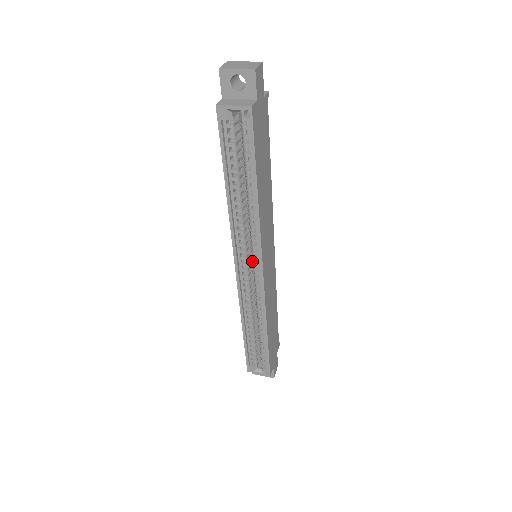
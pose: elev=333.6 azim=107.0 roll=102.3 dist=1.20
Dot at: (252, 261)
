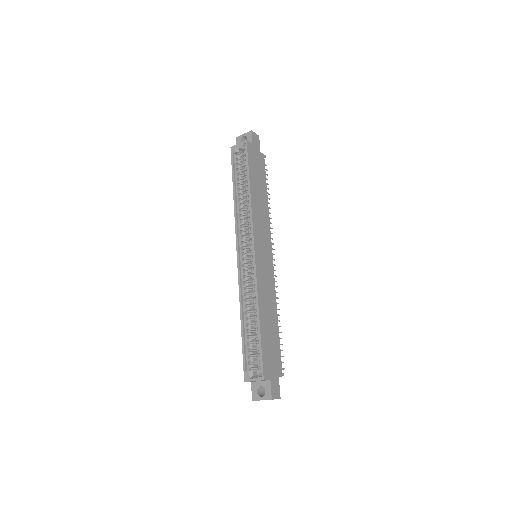
Dot at: occluded
